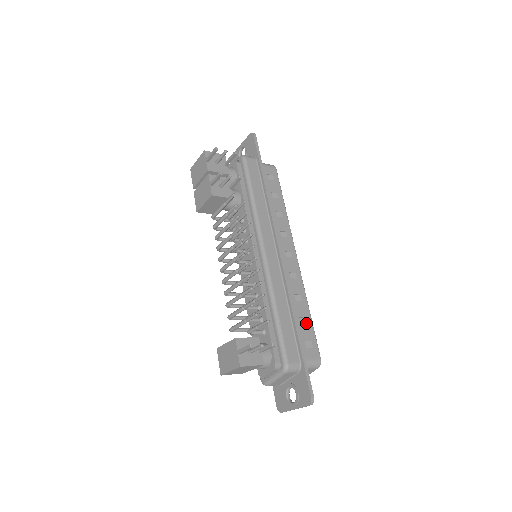
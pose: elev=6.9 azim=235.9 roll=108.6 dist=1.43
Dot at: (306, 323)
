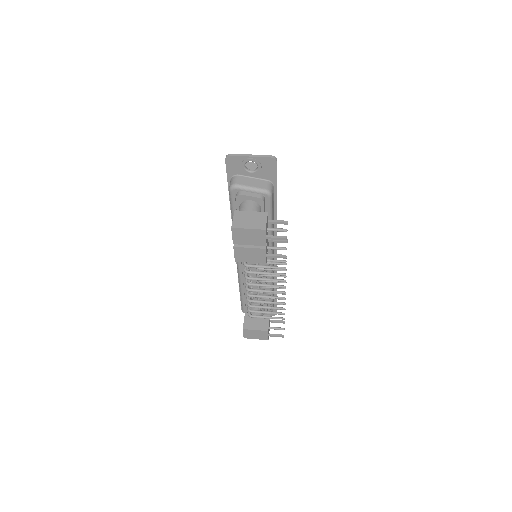
Dot at: occluded
